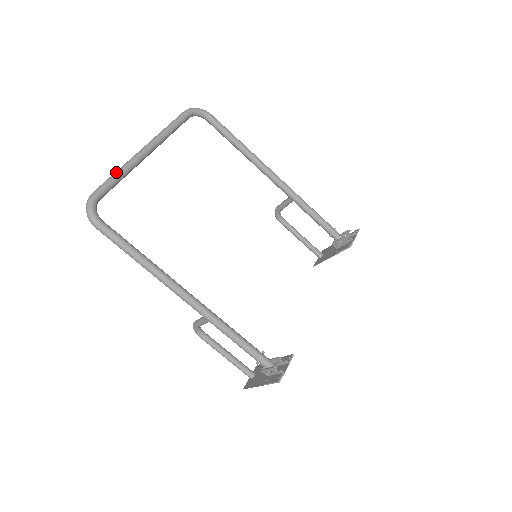
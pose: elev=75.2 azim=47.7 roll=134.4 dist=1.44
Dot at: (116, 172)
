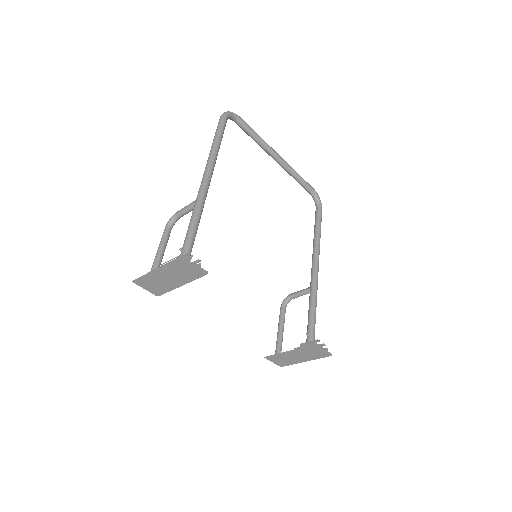
Dot at: occluded
